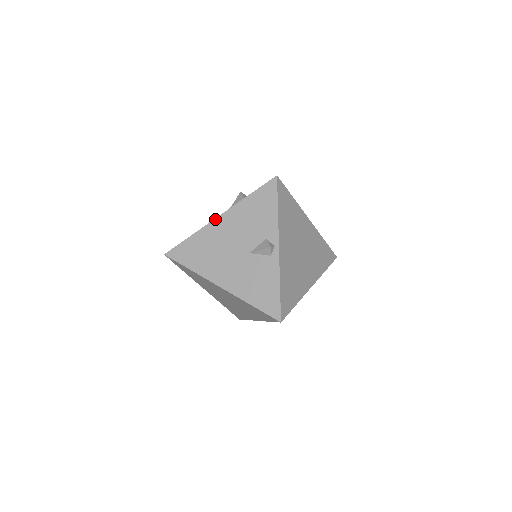
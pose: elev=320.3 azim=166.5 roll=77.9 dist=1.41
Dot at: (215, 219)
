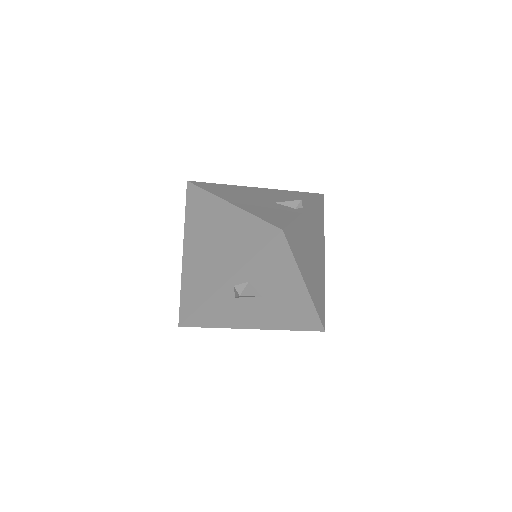
Dot at: (253, 187)
